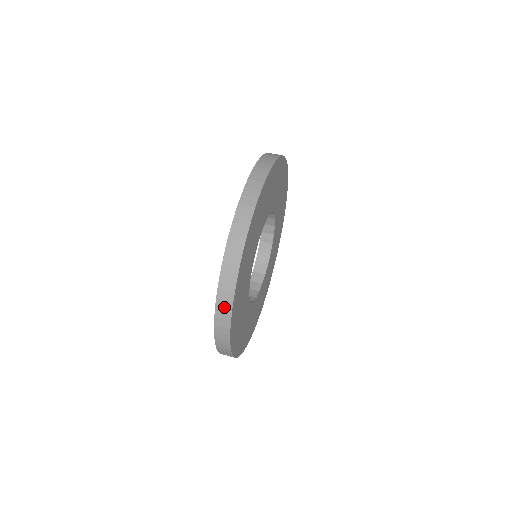
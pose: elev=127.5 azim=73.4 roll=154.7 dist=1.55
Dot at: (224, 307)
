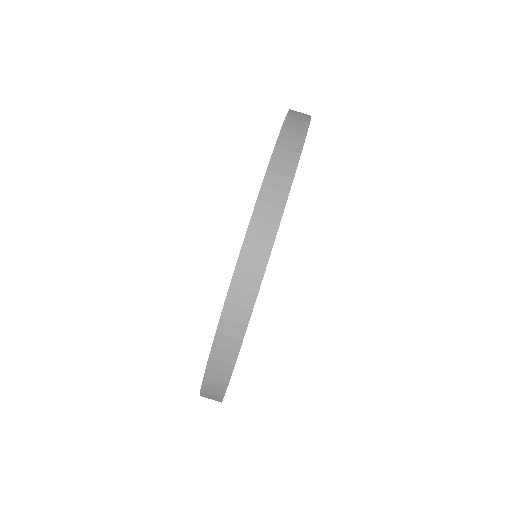
Dot at: occluded
